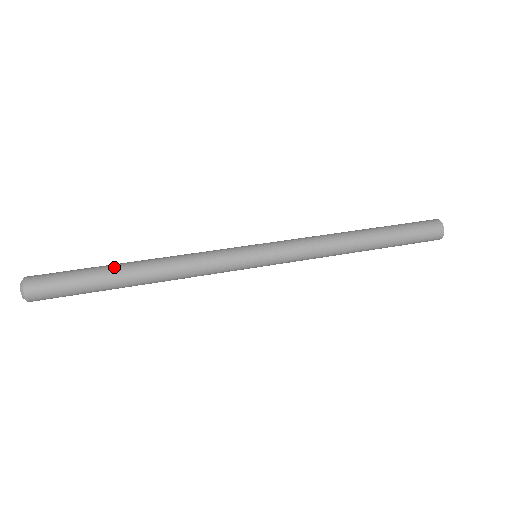
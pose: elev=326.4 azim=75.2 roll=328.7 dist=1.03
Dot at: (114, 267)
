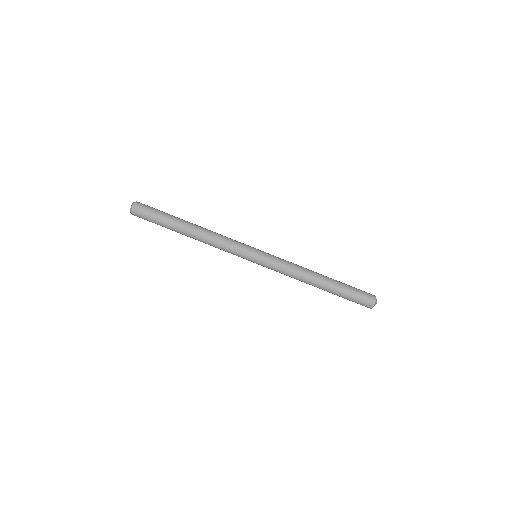
Dot at: (176, 229)
